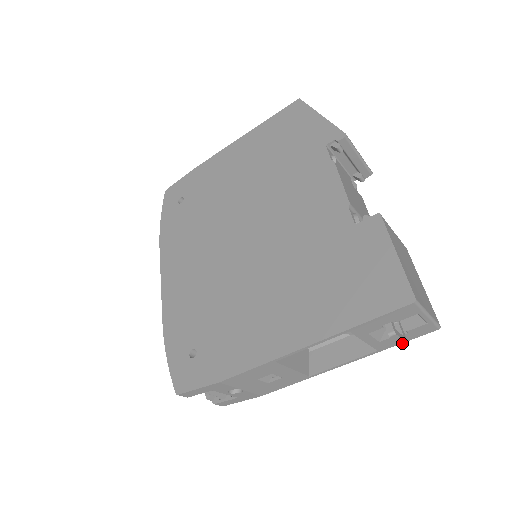
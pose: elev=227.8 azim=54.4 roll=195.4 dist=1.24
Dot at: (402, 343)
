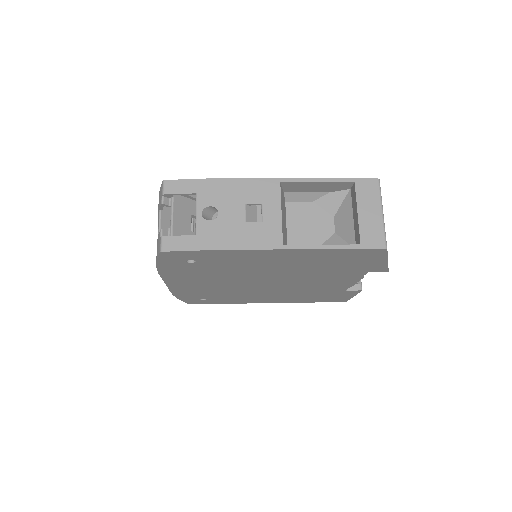
Dot at: occluded
